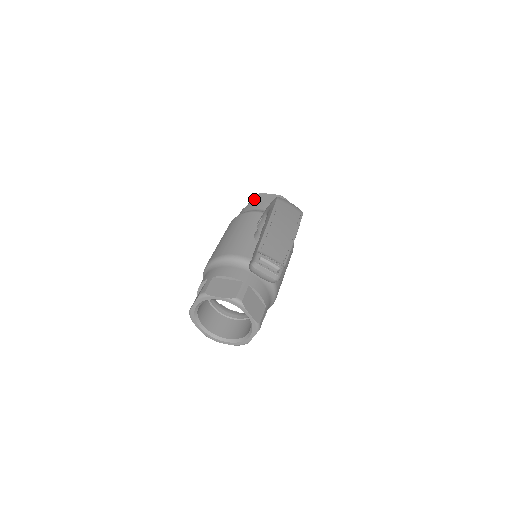
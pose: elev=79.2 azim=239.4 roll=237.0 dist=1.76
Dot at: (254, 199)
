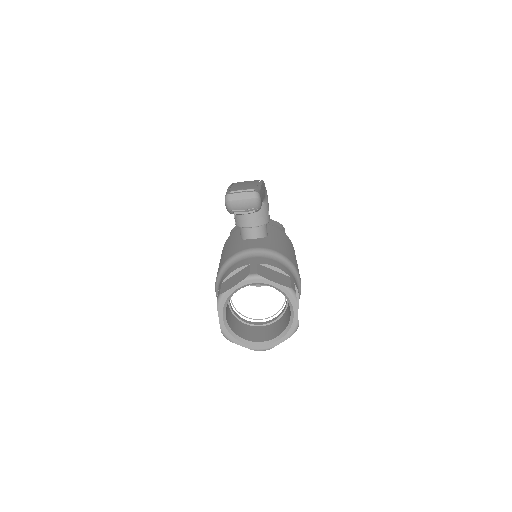
Dot at: (231, 232)
